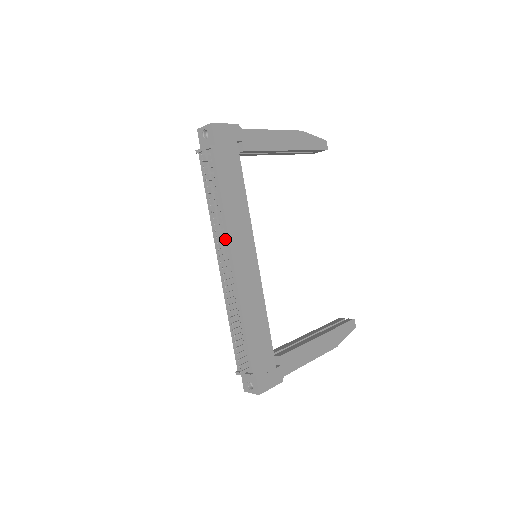
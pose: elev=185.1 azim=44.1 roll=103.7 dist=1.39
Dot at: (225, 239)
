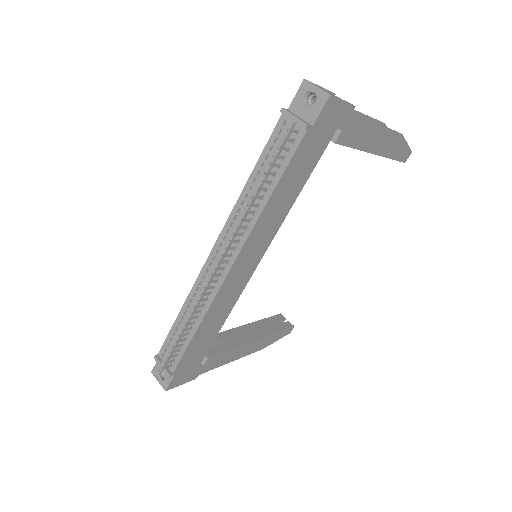
Dot at: (240, 238)
